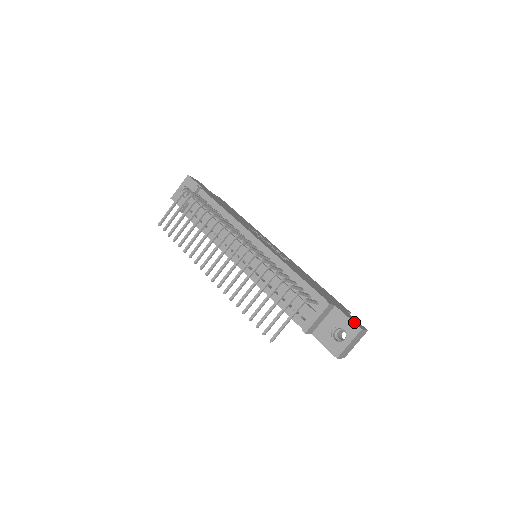
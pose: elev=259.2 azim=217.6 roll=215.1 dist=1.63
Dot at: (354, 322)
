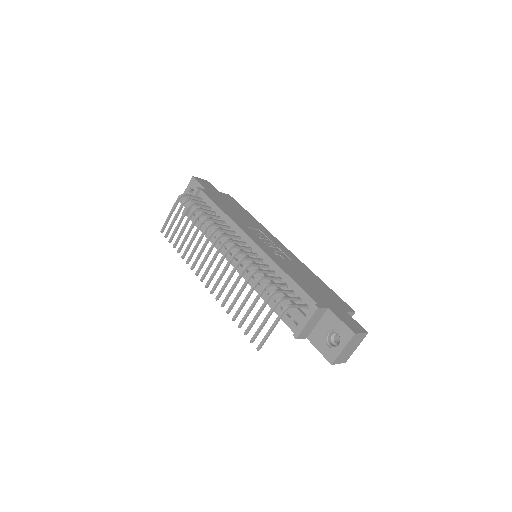
Dot at: (348, 326)
